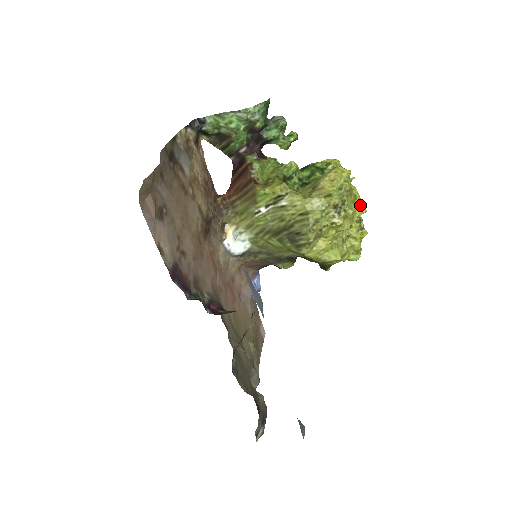
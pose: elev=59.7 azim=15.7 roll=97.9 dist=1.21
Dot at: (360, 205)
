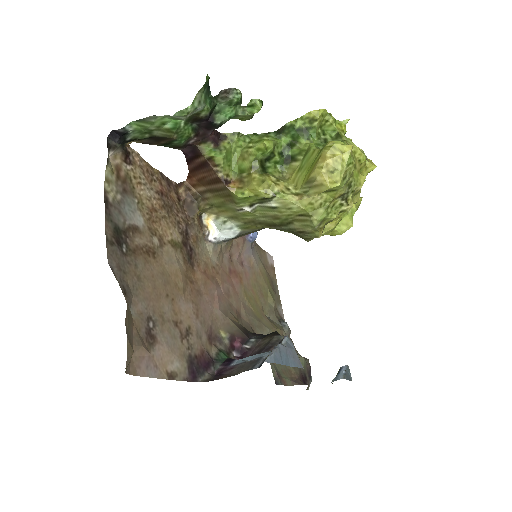
Dot at: (366, 164)
